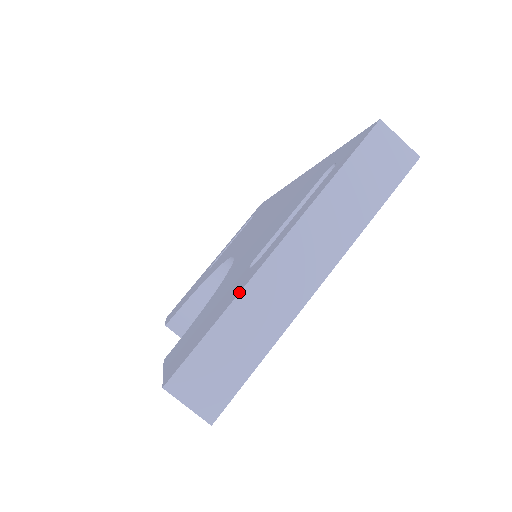
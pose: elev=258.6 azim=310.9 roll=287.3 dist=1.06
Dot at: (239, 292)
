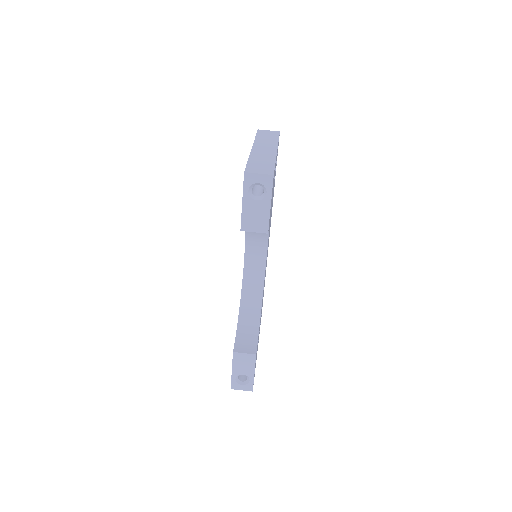
Dot at: (249, 155)
